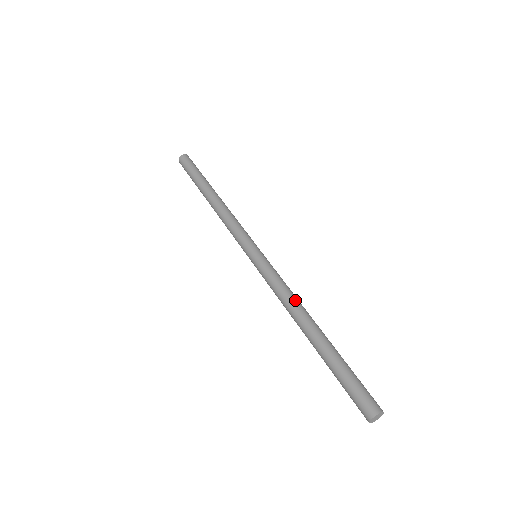
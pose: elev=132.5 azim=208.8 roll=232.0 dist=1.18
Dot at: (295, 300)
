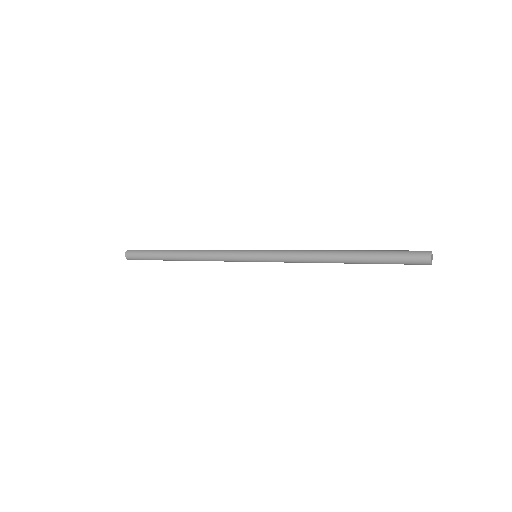
Dot at: (314, 250)
